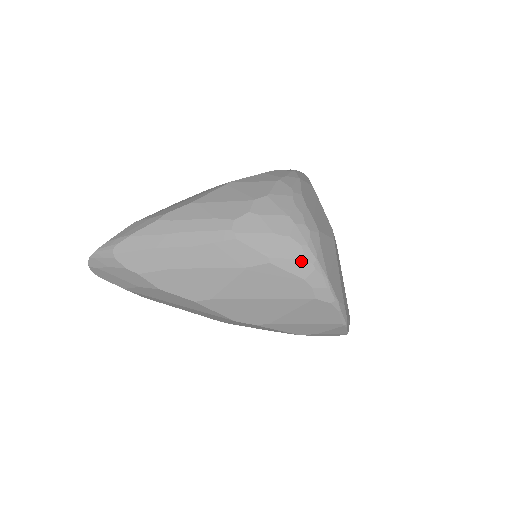
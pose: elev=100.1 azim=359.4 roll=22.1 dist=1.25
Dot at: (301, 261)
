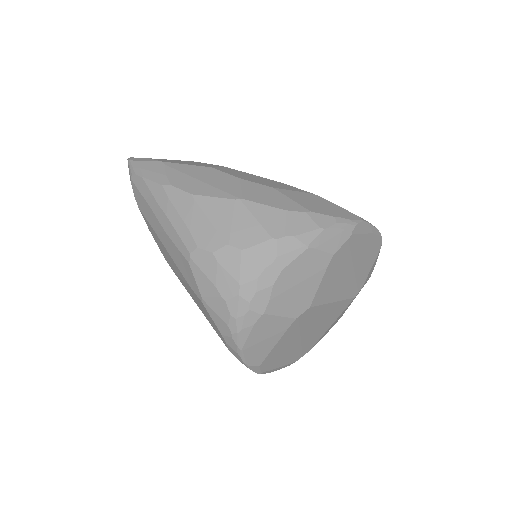
Dot at: (224, 323)
